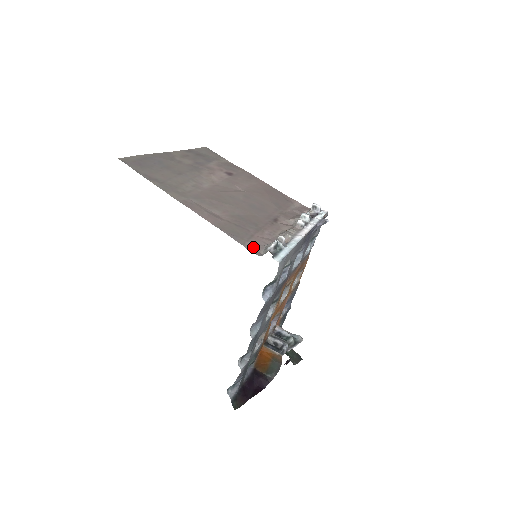
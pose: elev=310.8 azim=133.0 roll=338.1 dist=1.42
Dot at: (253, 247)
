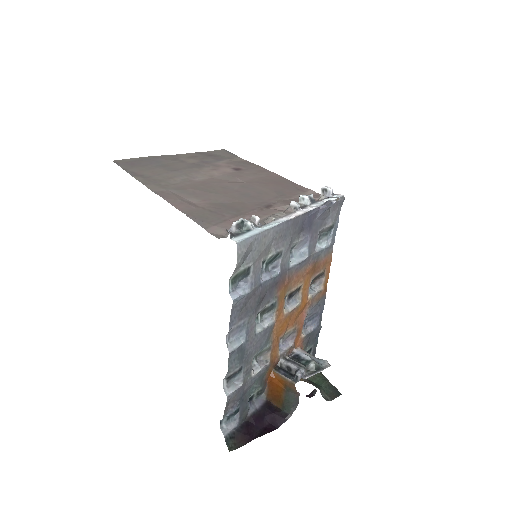
Dot at: (218, 231)
